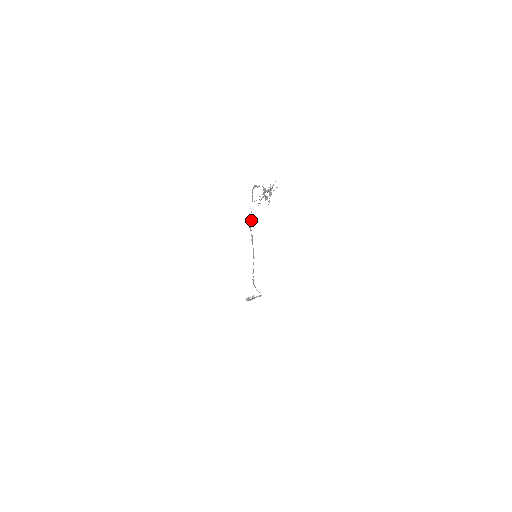
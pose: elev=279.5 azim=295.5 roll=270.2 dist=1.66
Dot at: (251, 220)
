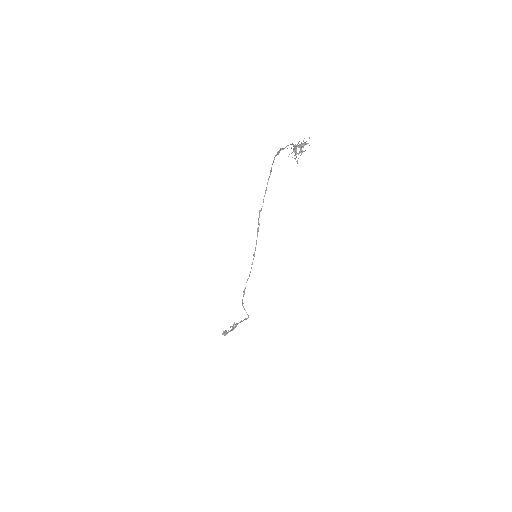
Dot at: (263, 201)
